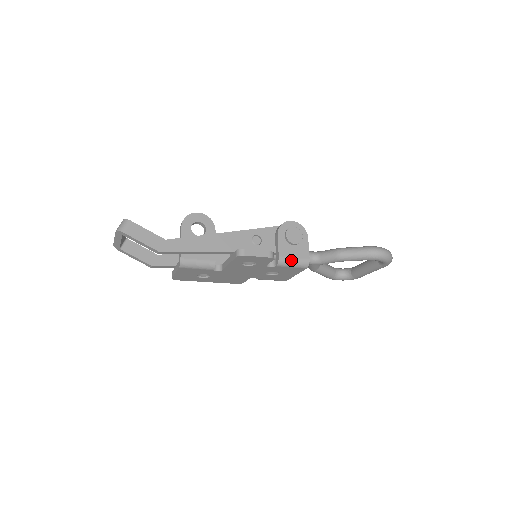
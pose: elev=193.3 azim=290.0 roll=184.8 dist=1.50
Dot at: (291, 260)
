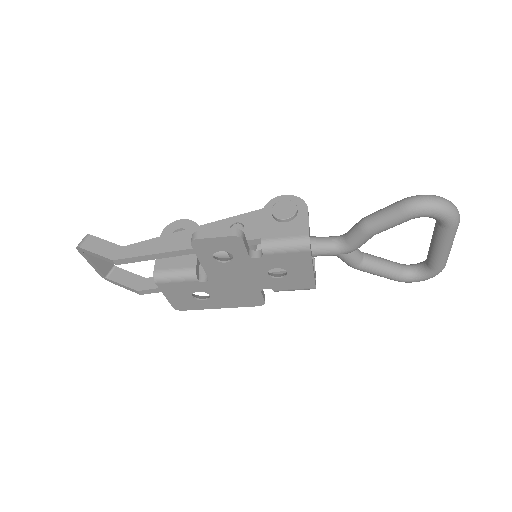
Dot at: (280, 241)
